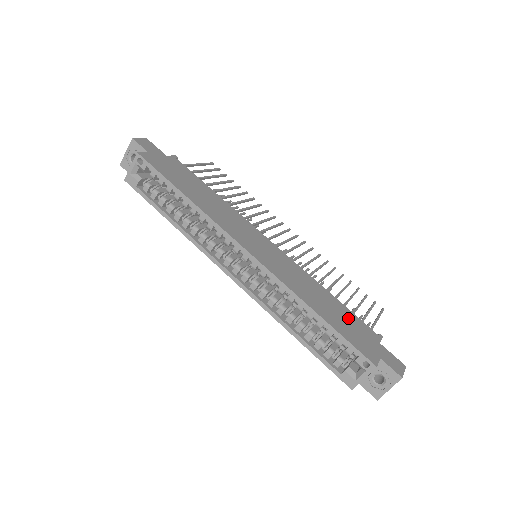
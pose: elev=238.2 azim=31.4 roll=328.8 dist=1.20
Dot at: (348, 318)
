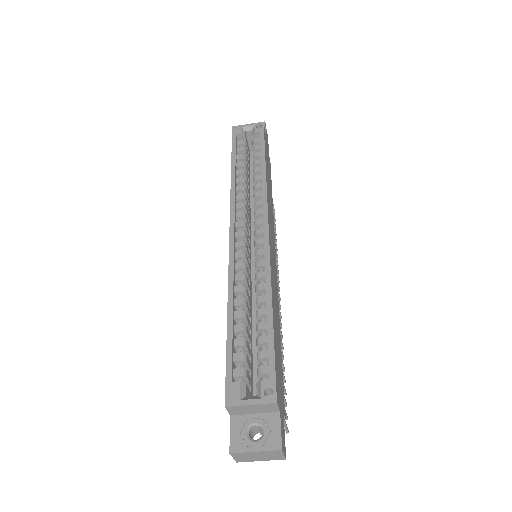
Dot at: (280, 362)
